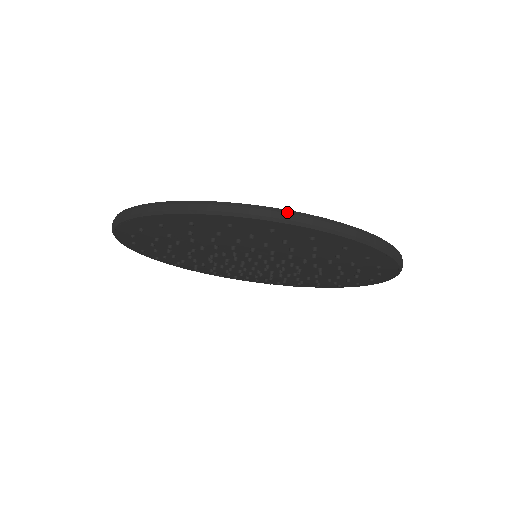
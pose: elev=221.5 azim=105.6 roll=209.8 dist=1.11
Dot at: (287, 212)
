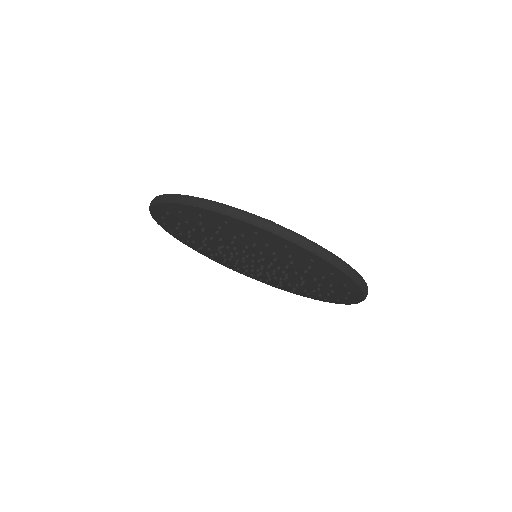
Dot at: (366, 283)
